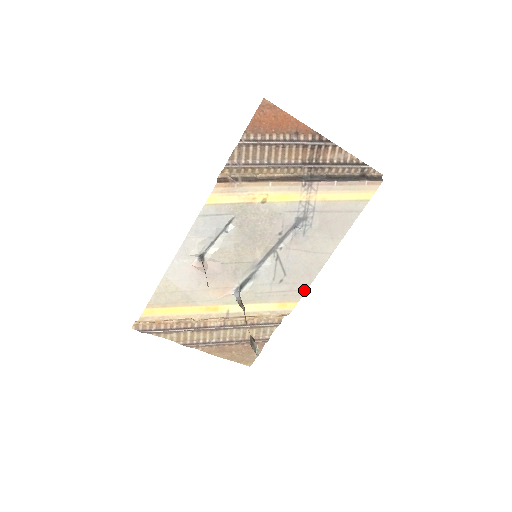
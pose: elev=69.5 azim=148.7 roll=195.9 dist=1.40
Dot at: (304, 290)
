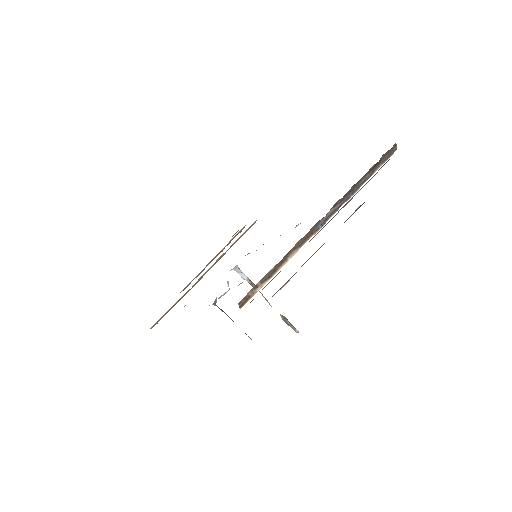
Dot at: occluded
